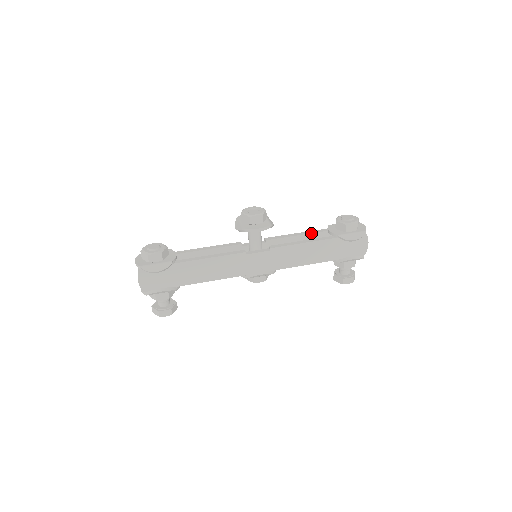
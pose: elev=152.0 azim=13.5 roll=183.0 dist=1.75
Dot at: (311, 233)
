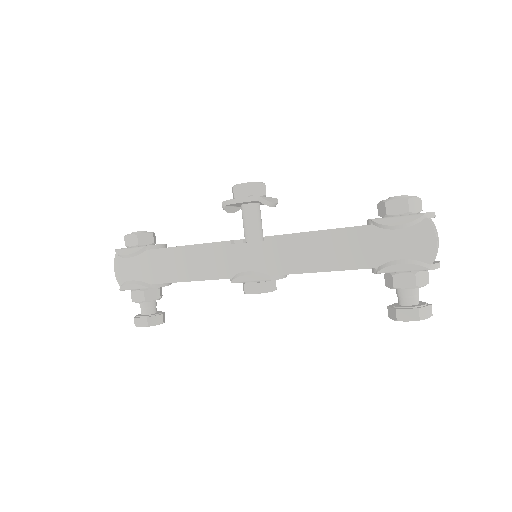
Dot at: occluded
